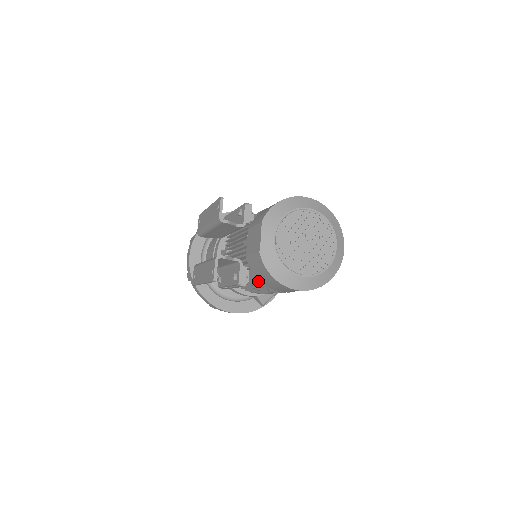
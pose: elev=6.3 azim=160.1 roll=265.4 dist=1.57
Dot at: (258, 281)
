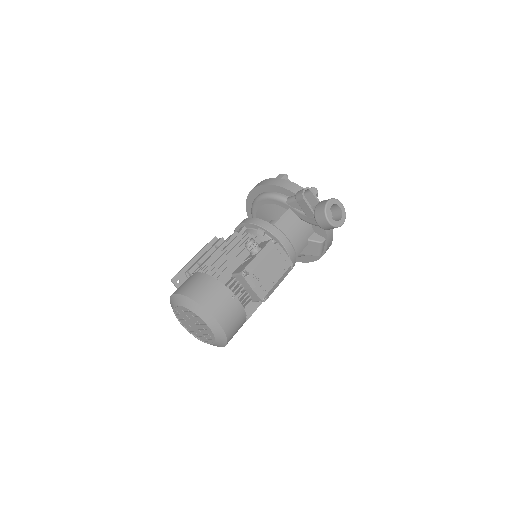
Dot at: occluded
